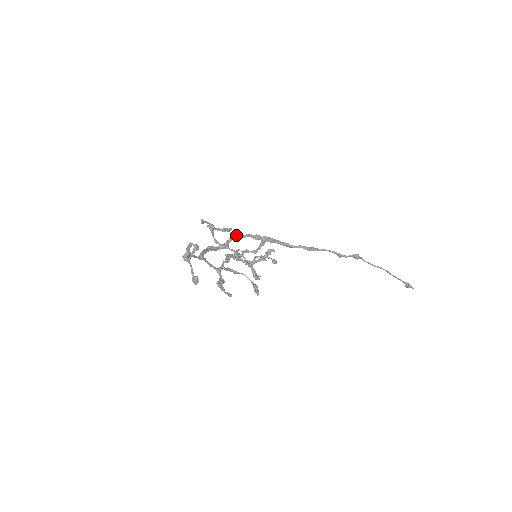
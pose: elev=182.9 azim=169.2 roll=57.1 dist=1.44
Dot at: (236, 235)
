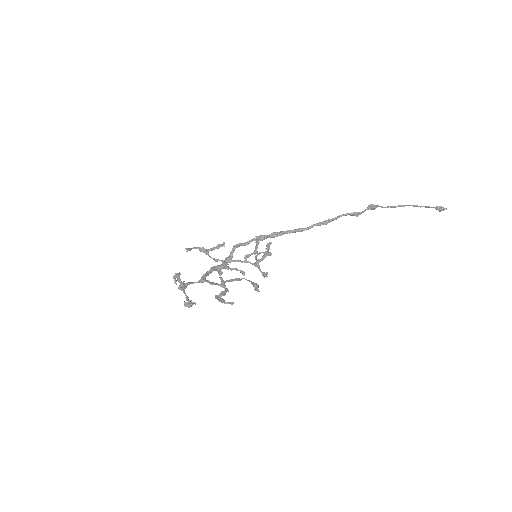
Dot at: (237, 246)
